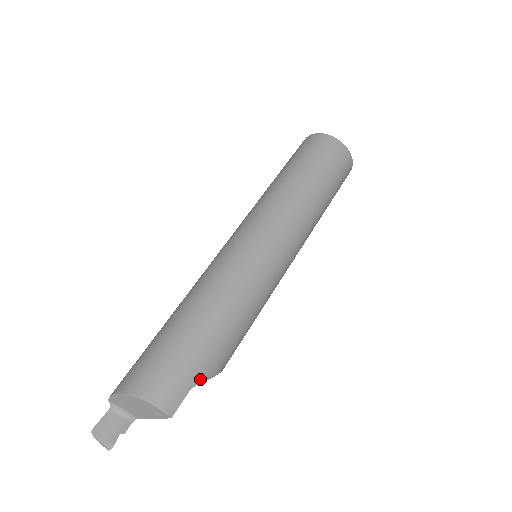
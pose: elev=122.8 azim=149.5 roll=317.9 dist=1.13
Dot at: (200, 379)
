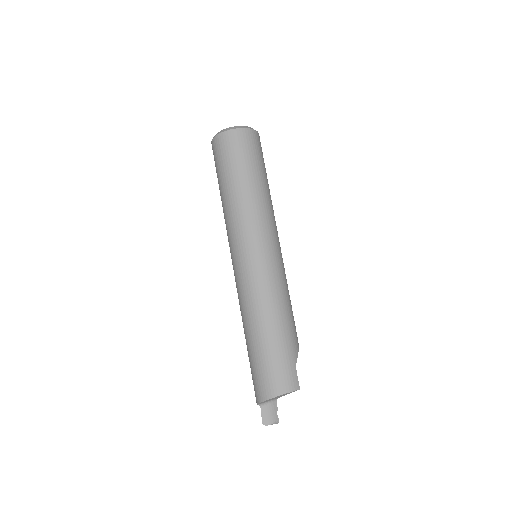
Dot at: (295, 358)
